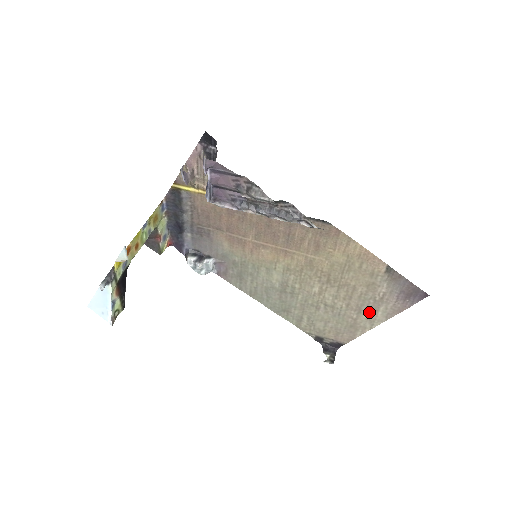
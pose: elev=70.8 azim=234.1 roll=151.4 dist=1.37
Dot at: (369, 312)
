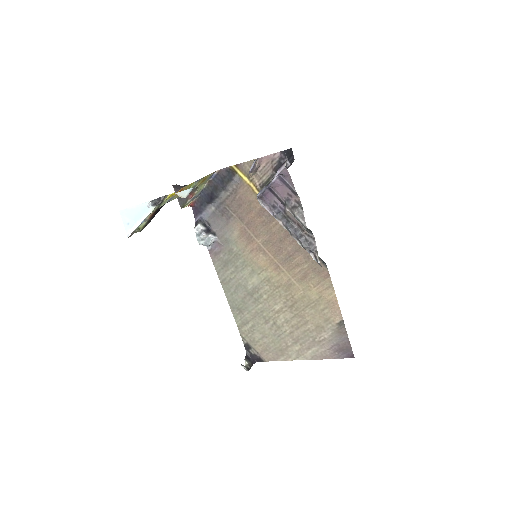
Dot at: (303, 346)
